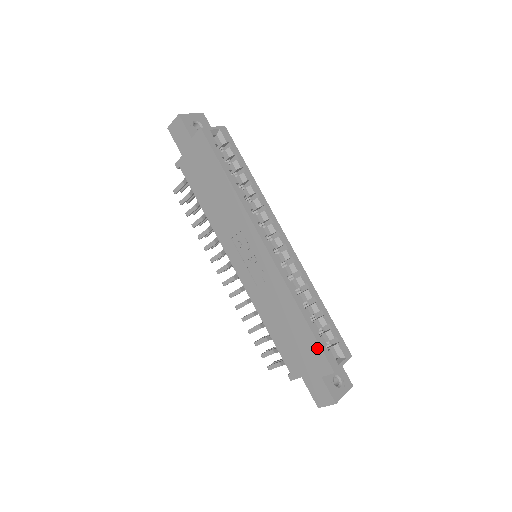
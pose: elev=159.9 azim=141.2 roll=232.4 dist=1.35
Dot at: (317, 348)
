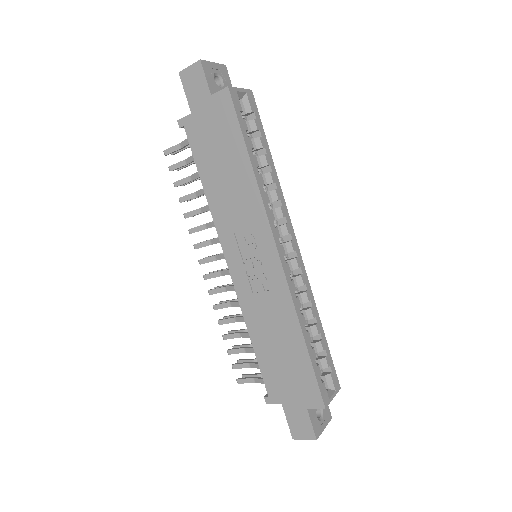
Dot at: (312, 378)
